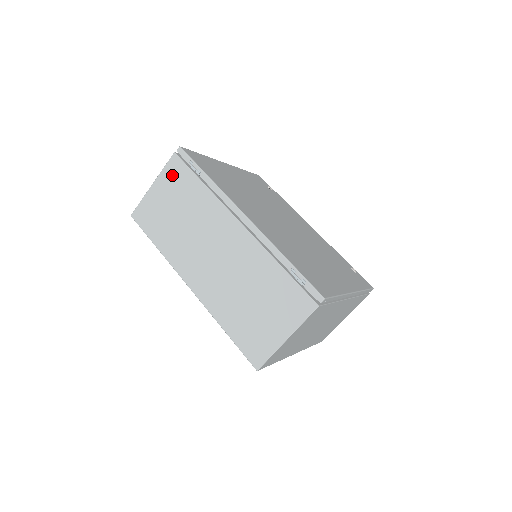
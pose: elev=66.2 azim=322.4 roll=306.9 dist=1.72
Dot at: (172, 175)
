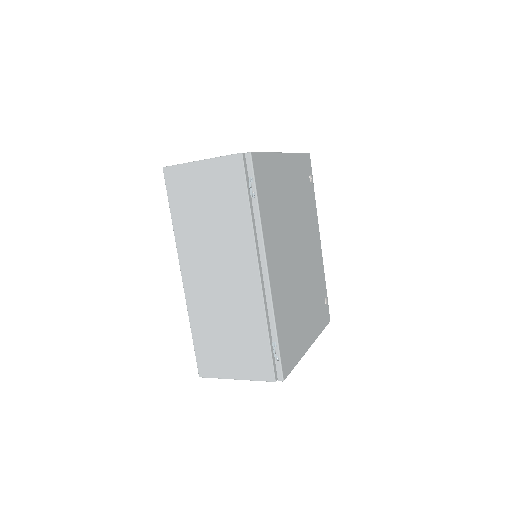
Dot at: (226, 172)
